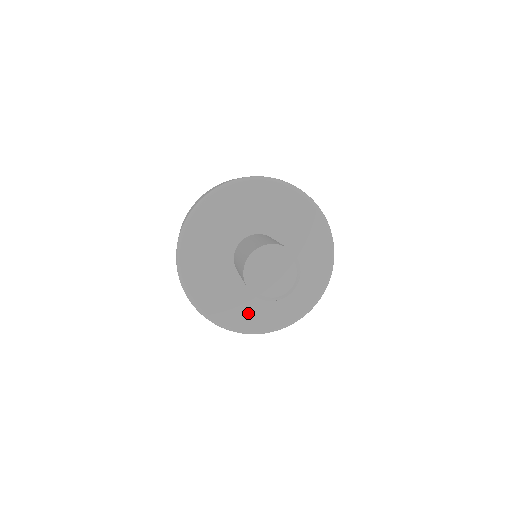
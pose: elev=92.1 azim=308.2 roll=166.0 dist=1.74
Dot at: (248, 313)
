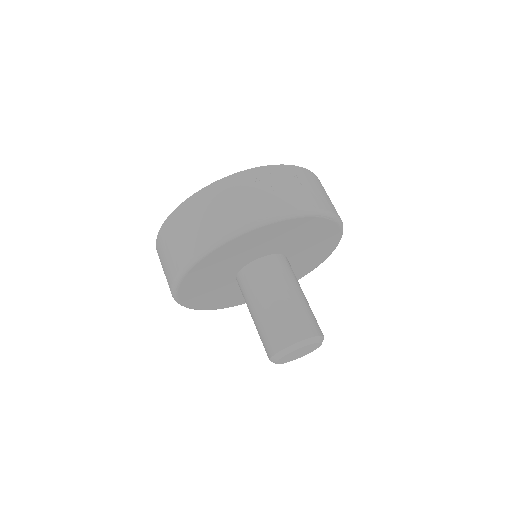
Dot at: occluded
